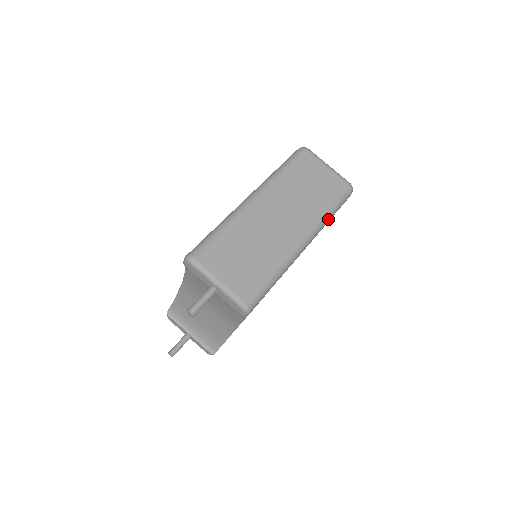
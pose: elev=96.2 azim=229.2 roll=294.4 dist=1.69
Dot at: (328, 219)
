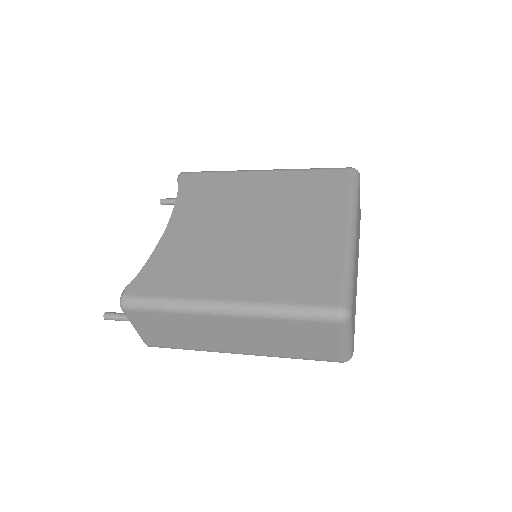
Dot at: occluded
